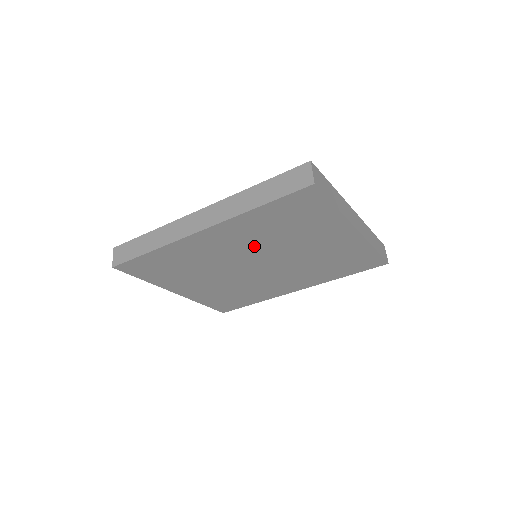
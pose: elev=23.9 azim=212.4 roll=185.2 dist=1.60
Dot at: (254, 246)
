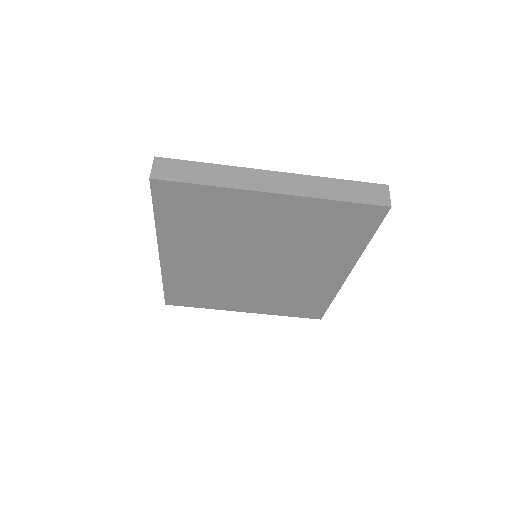
Dot at: (218, 250)
